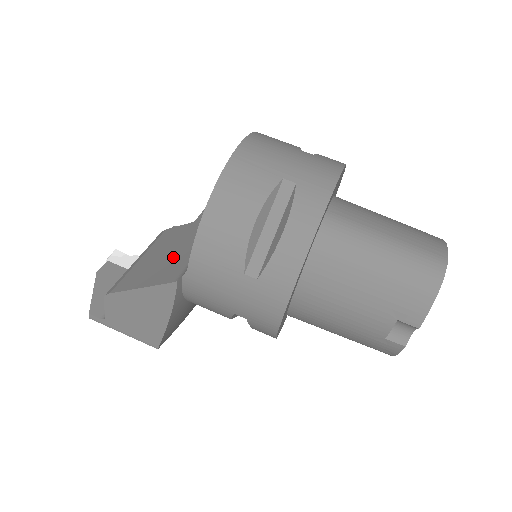
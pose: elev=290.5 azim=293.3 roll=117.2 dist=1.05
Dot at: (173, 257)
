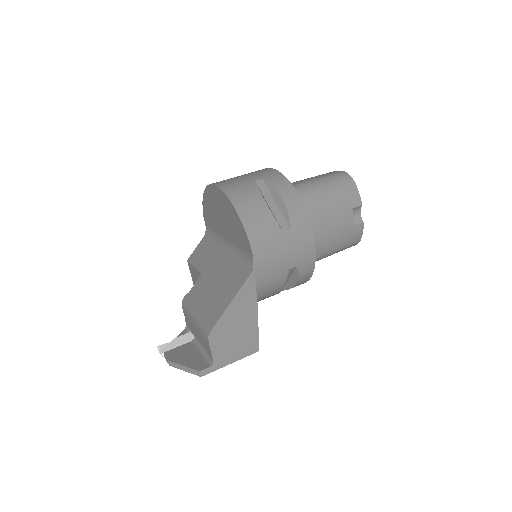
Dot at: (225, 281)
